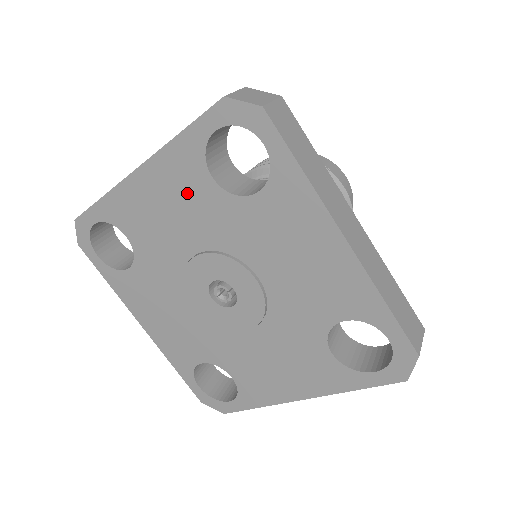
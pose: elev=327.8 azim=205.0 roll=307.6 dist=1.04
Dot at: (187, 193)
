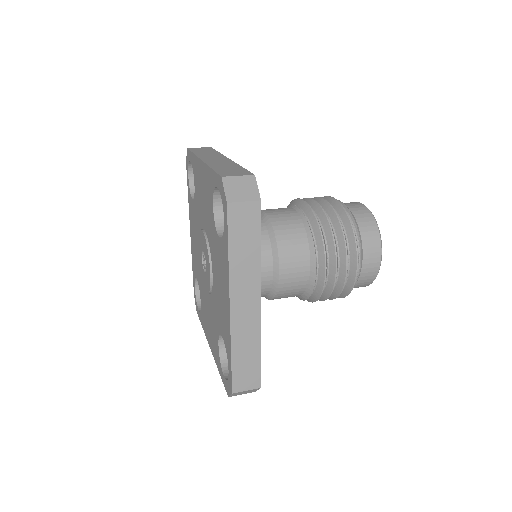
Dot at: (193, 219)
